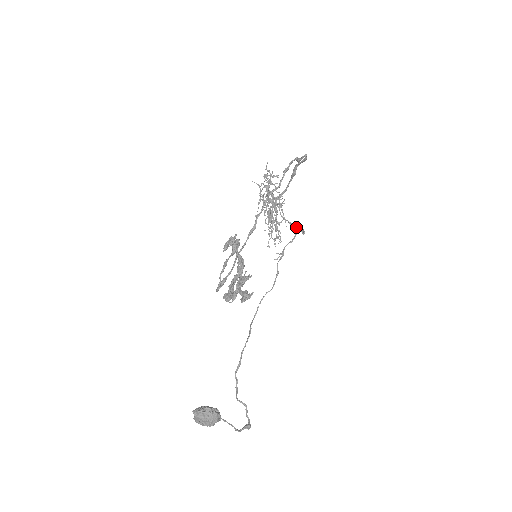
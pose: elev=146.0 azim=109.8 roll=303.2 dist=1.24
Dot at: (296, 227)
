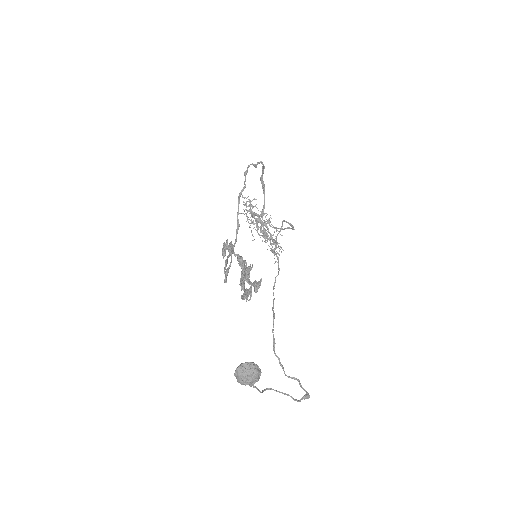
Dot at: (286, 228)
